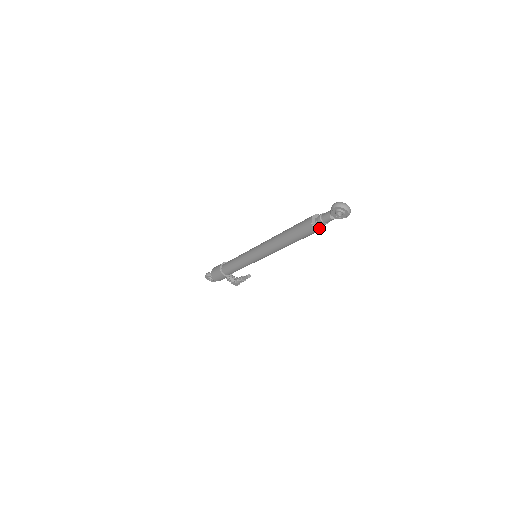
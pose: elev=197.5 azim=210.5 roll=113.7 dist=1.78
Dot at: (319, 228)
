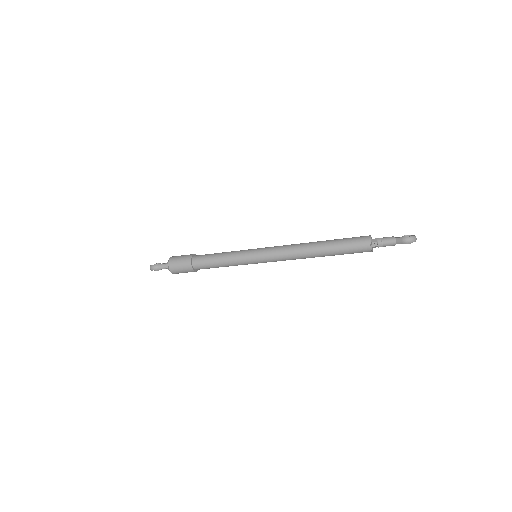
Dot at: occluded
